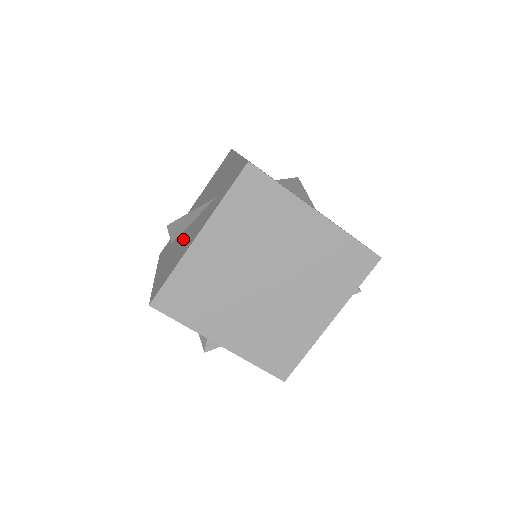
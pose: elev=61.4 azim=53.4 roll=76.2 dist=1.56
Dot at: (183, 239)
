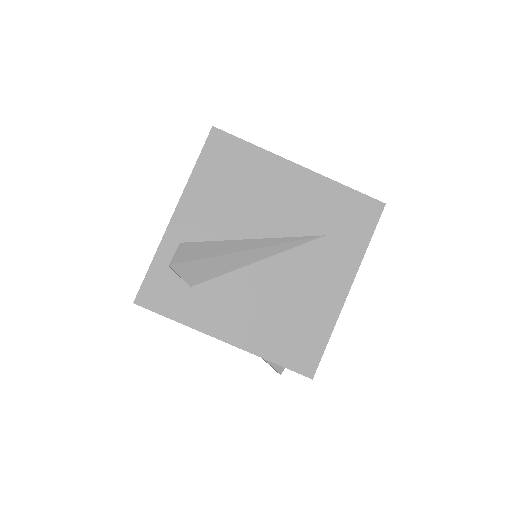
Dot at: (276, 288)
